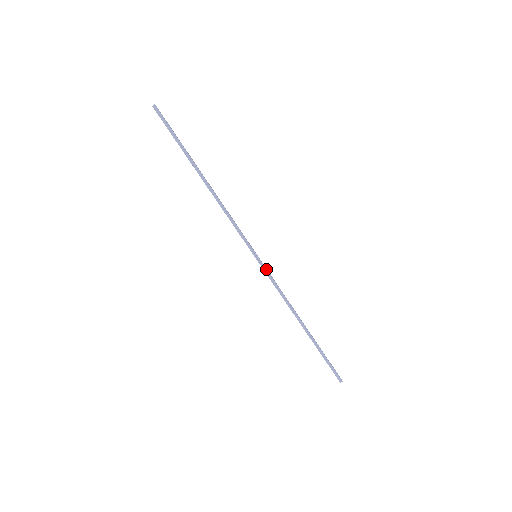
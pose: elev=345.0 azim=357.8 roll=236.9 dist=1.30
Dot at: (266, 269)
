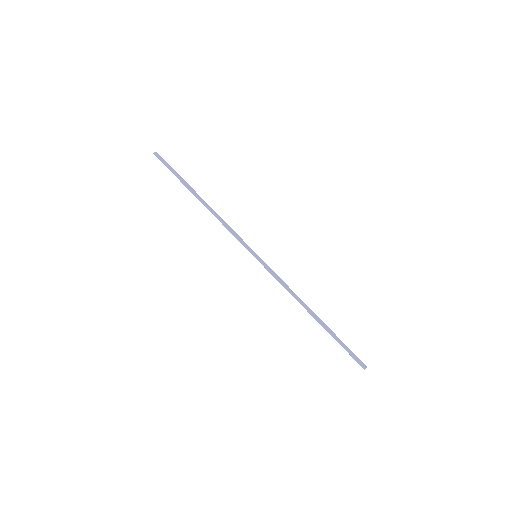
Dot at: (266, 266)
